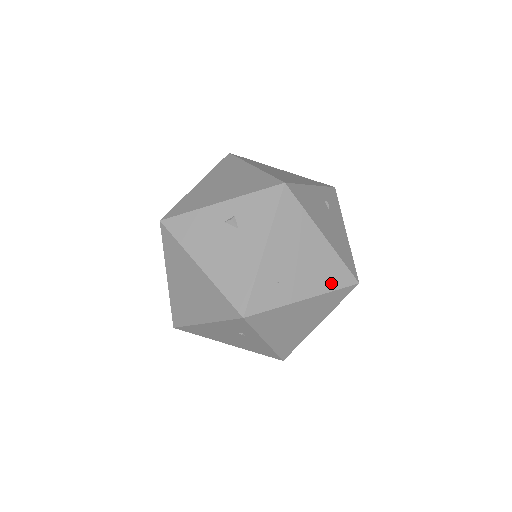
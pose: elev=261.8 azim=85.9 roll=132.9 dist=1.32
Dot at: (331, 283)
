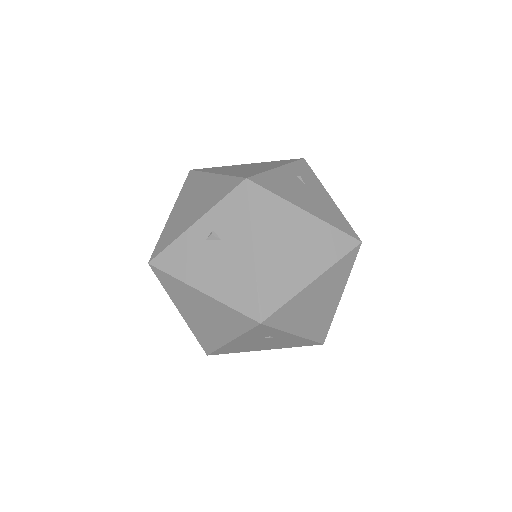
Dot at: (333, 254)
